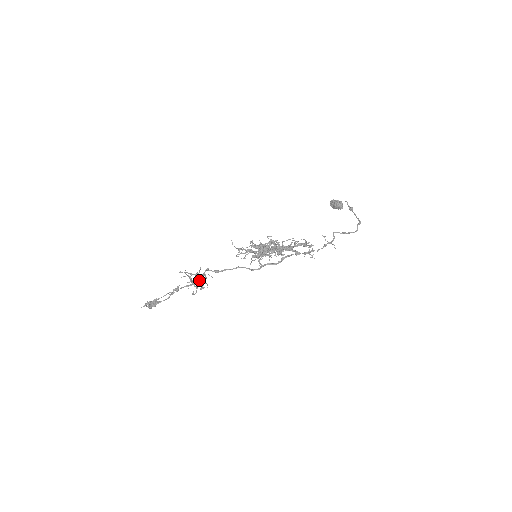
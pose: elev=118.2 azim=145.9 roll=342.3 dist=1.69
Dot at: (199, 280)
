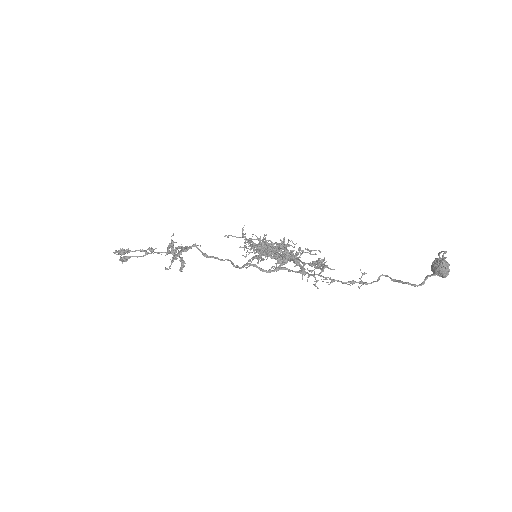
Dot at: (179, 253)
